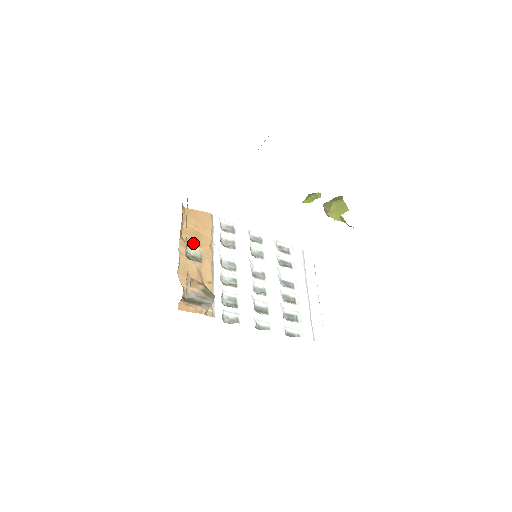
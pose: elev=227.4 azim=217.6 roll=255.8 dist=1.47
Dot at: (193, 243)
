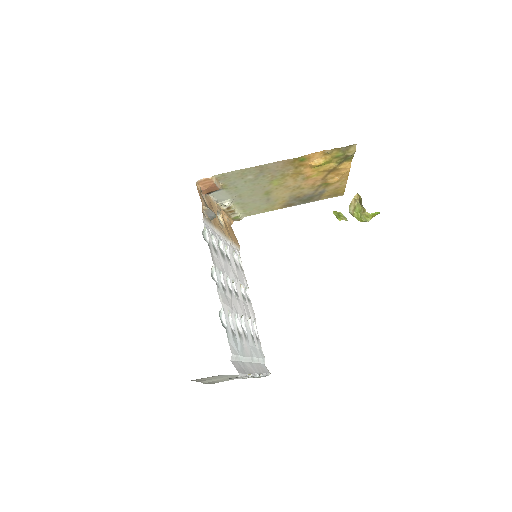
Dot at: occluded
